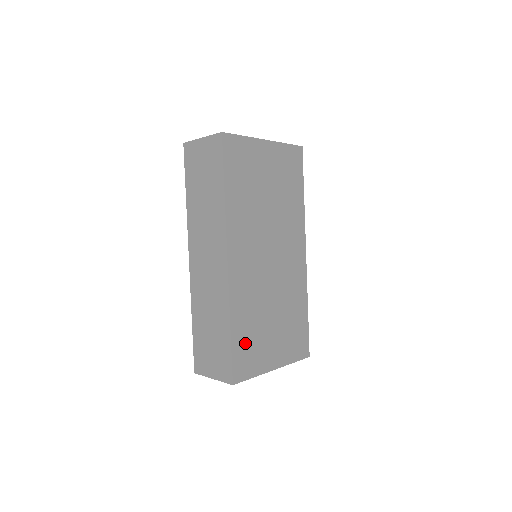
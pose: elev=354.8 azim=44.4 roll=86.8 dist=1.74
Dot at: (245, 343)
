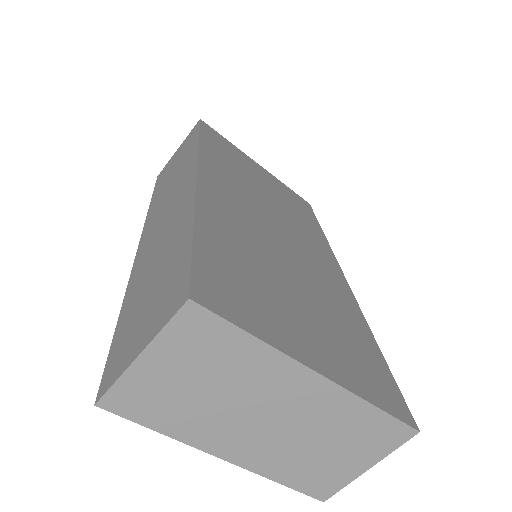
Dot at: (229, 267)
